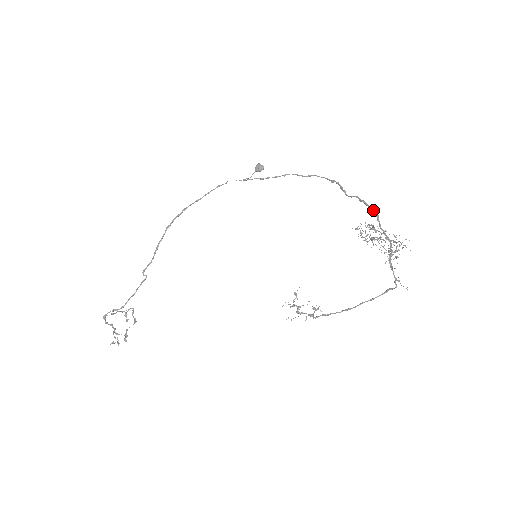
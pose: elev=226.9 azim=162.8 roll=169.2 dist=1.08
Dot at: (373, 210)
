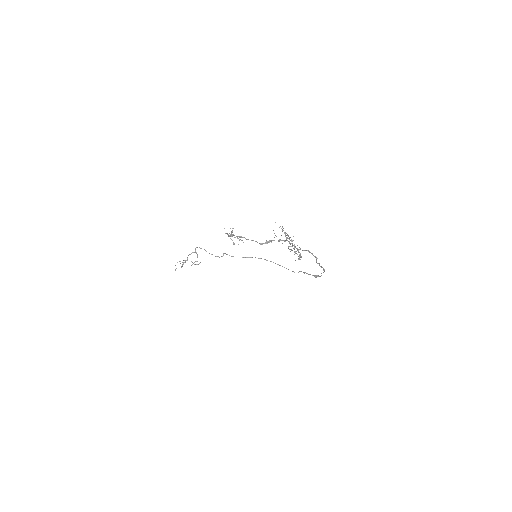
Dot at: (311, 253)
